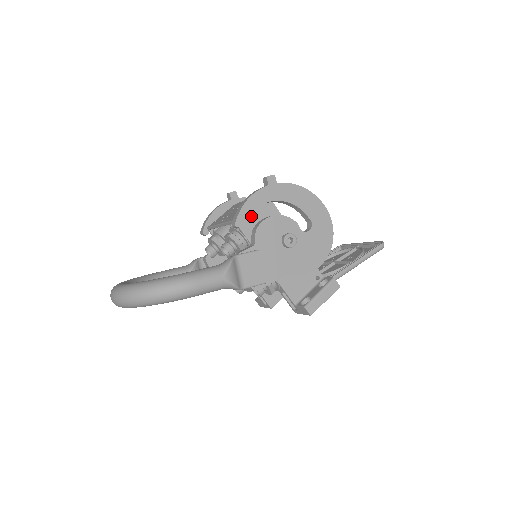
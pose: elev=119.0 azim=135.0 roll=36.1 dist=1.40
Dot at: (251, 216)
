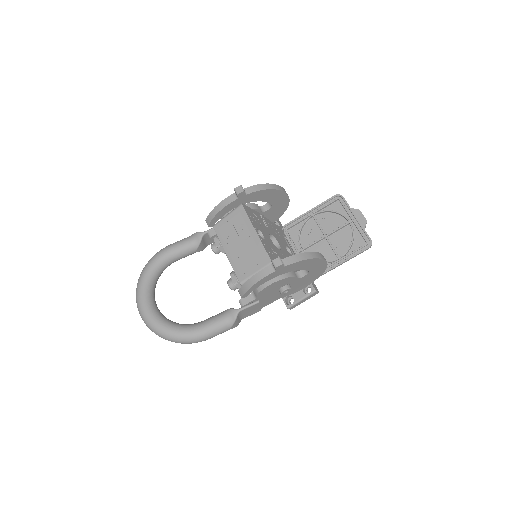
Dot at: occluded
